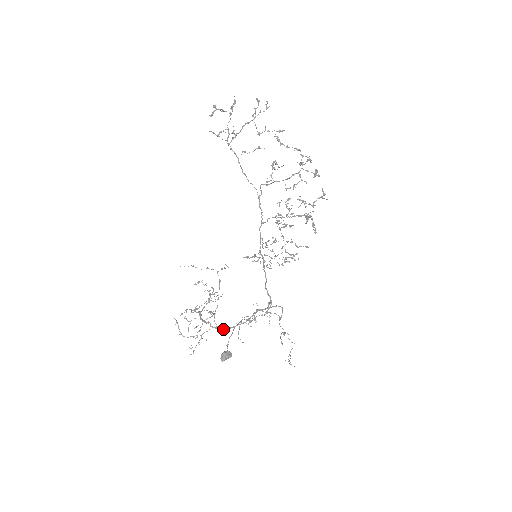
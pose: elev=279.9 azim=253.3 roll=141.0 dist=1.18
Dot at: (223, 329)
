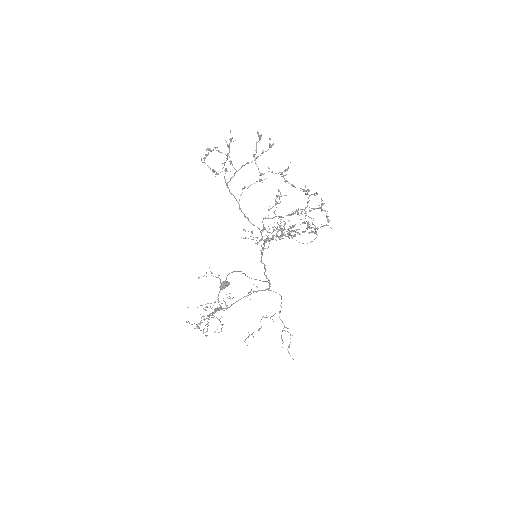
Dot at: (227, 308)
